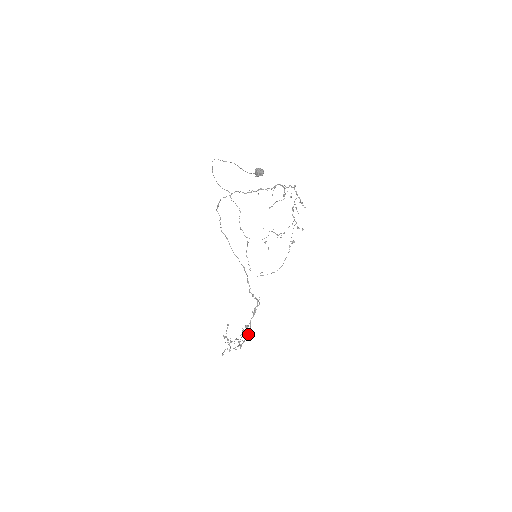
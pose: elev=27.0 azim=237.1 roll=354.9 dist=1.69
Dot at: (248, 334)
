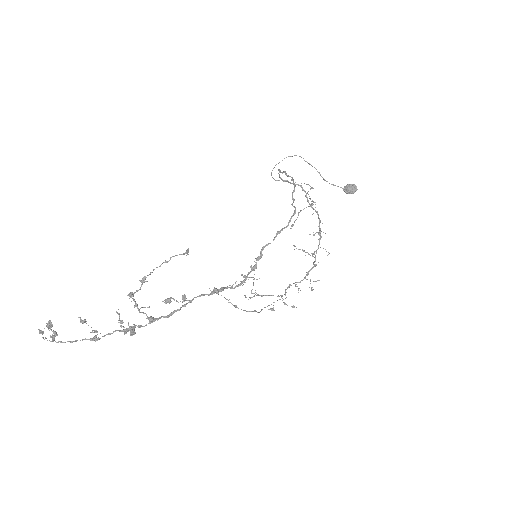
Dot at: (161, 317)
